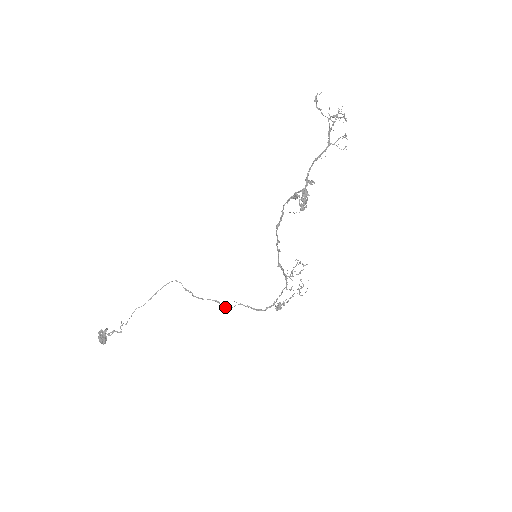
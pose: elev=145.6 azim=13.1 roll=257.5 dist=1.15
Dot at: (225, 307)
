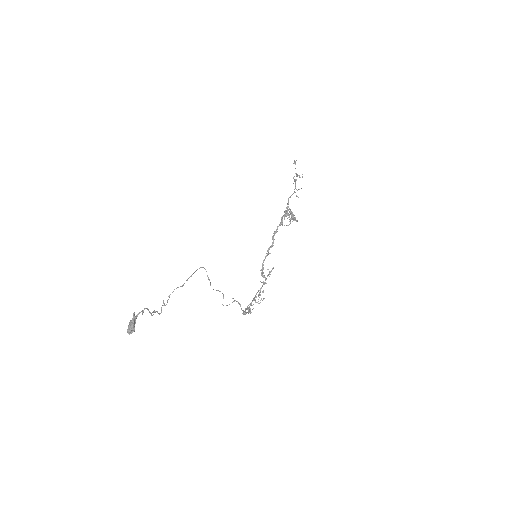
Dot at: occluded
